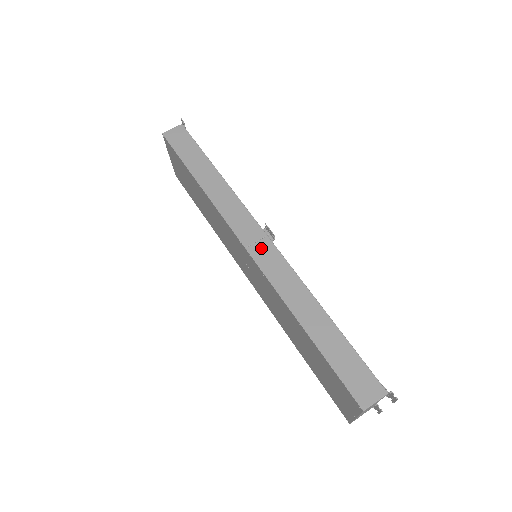
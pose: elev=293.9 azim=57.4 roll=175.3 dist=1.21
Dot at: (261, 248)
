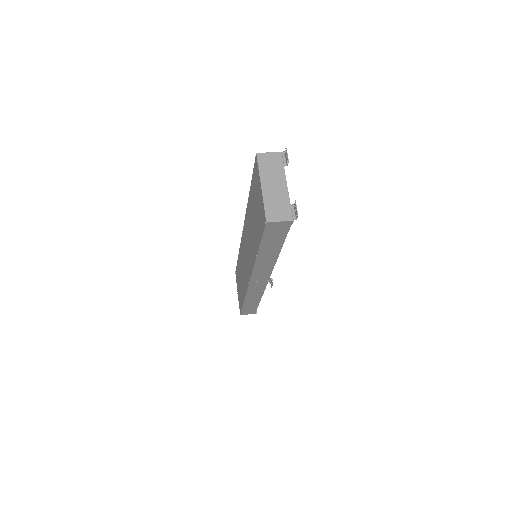
Dot at: occluded
